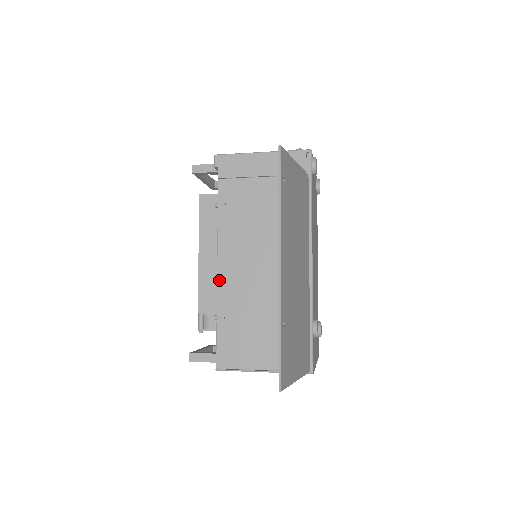
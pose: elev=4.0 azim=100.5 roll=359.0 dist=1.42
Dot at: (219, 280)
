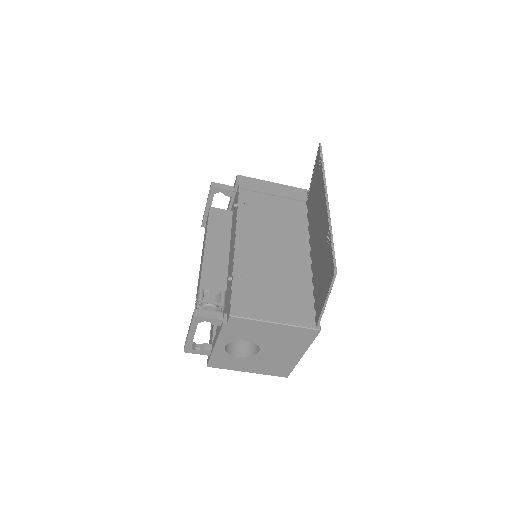
Dot at: (237, 249)
